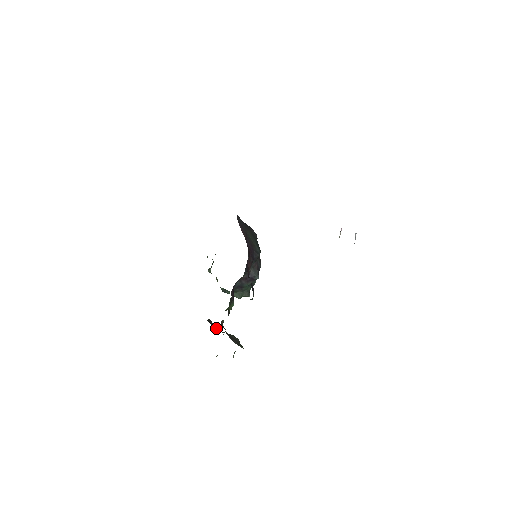
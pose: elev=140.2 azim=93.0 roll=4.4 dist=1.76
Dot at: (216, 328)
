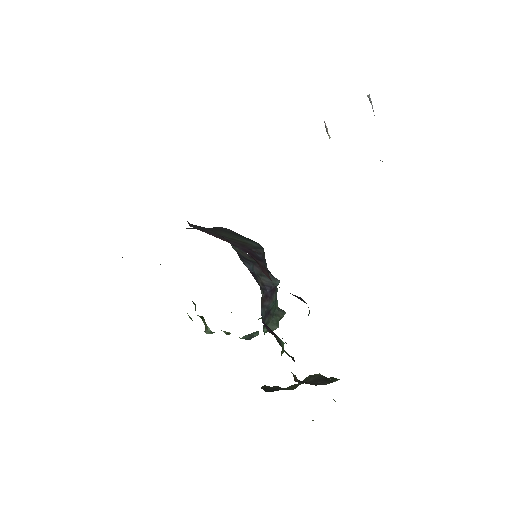
Dot at: (283, 389)
